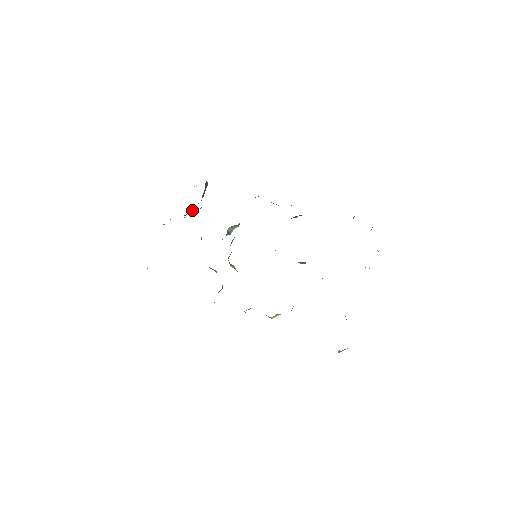
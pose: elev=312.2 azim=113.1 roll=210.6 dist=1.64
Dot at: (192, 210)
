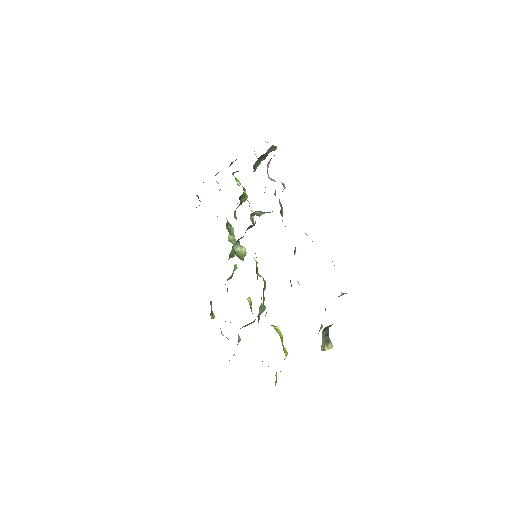
Dot at: occluded
